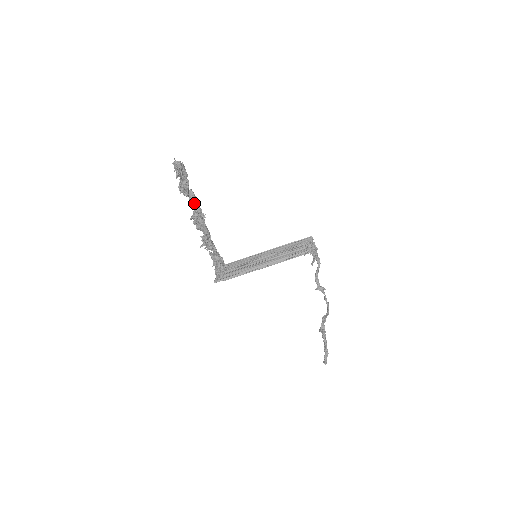
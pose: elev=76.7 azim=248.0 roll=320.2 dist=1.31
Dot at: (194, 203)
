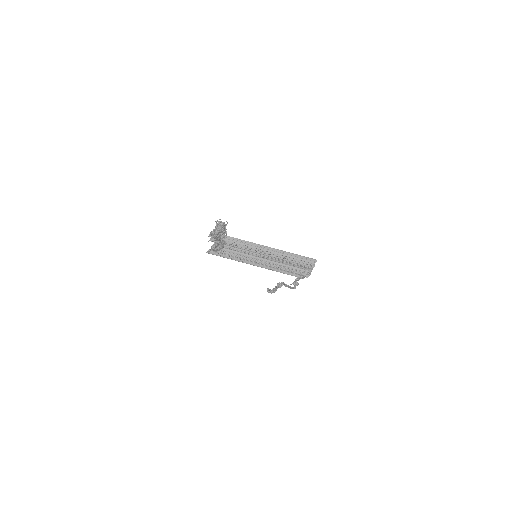
Dot at: occluded
